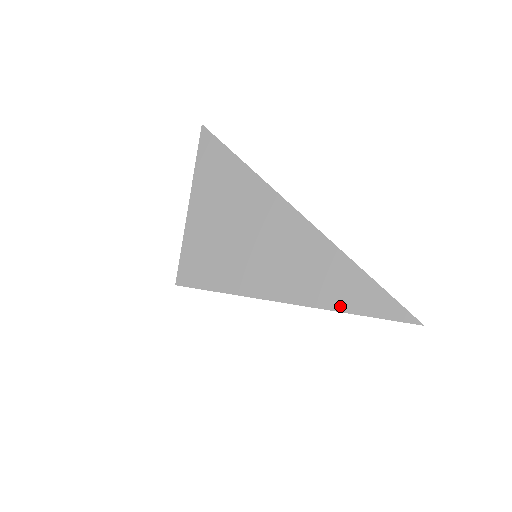
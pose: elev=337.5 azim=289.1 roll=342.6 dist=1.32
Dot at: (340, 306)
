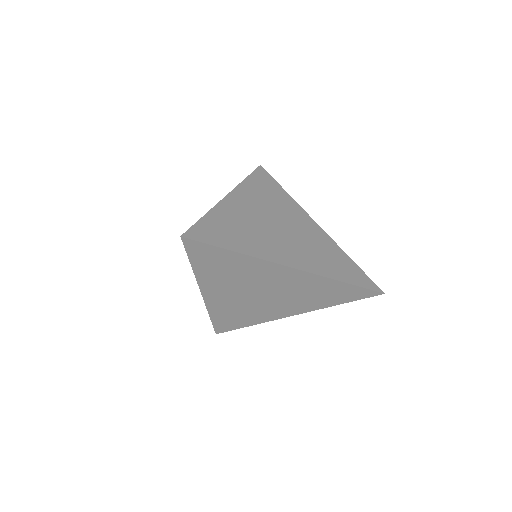
Dot at: (312, 269)
